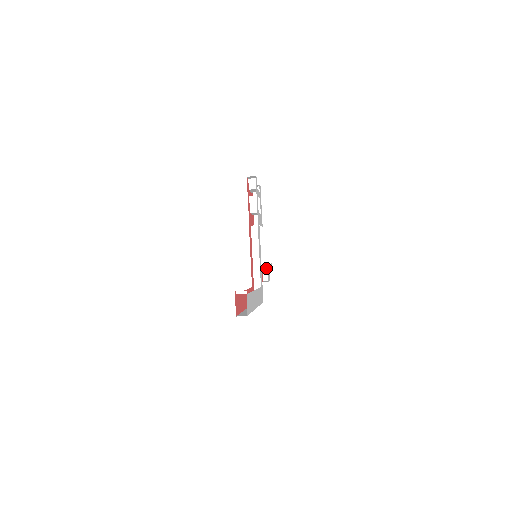
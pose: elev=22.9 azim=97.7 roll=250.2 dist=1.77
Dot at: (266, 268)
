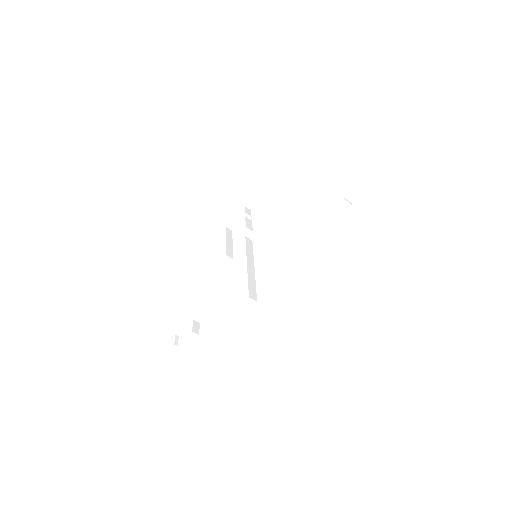
Dot at: (201, 317)
